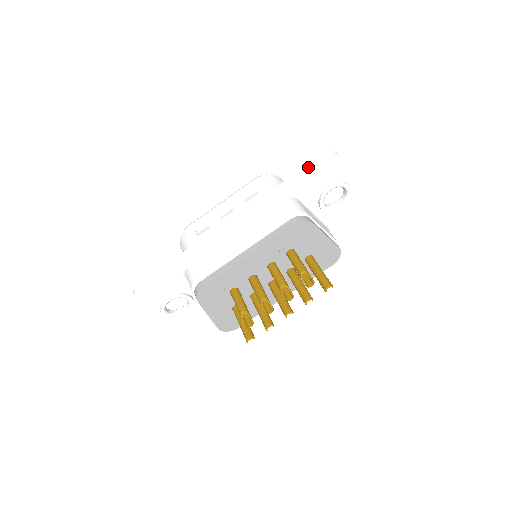
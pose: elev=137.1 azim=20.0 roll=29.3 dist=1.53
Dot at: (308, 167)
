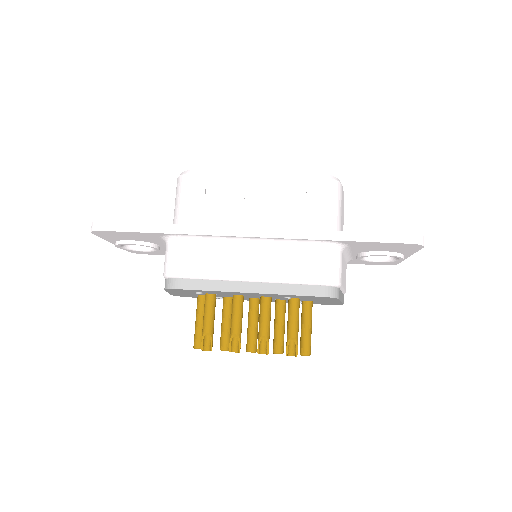
Dot at: (382, 237)
